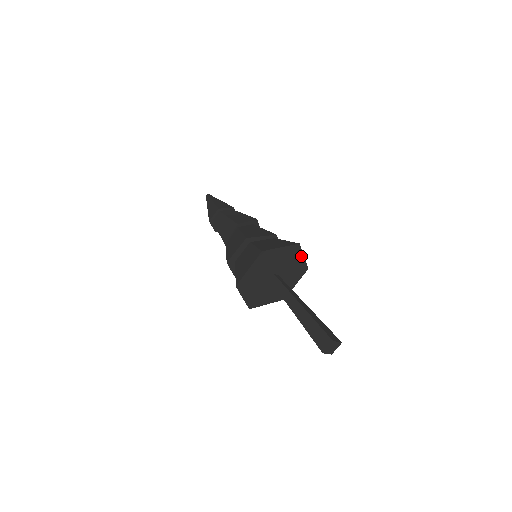
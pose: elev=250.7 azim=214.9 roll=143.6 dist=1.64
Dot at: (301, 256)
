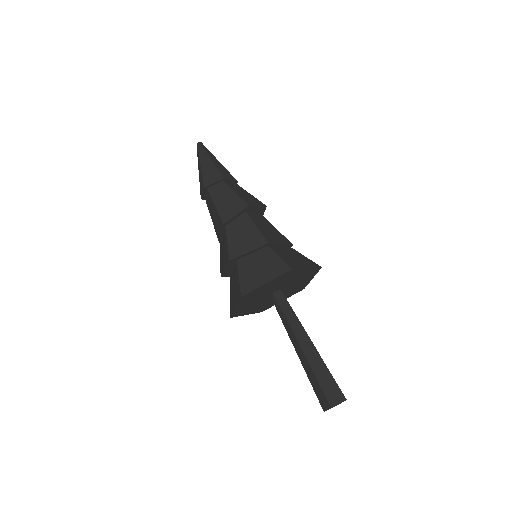
Dot at: (303, 270)
